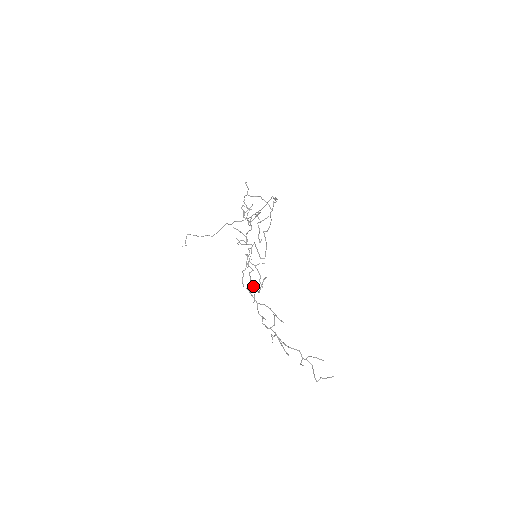
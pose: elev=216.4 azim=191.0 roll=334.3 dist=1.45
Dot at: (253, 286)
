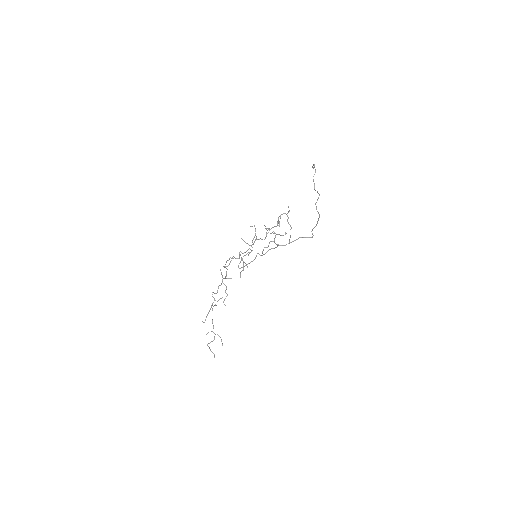
Dot at: (226, 272)
